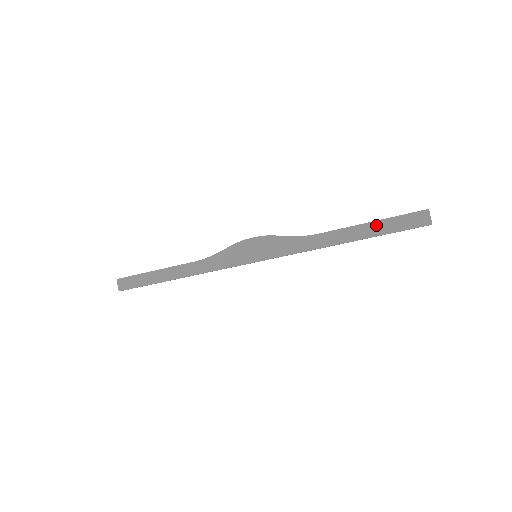
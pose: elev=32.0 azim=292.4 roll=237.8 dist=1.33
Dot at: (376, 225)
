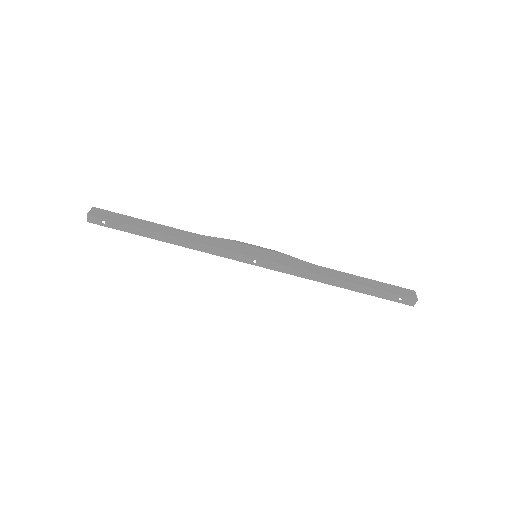
Dot at: (372, 282)
